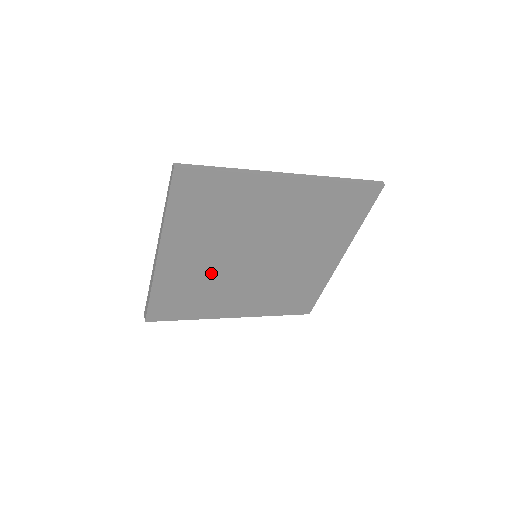
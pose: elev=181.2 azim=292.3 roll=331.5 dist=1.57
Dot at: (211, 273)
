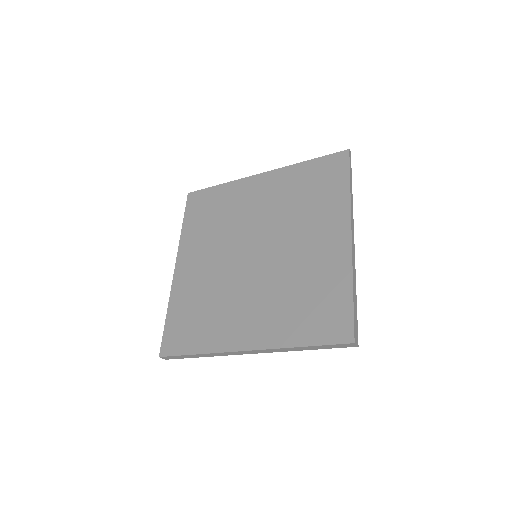
Dot at: (216, 280)
